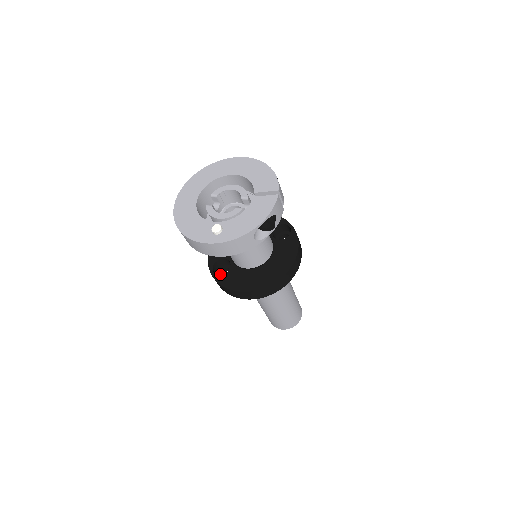
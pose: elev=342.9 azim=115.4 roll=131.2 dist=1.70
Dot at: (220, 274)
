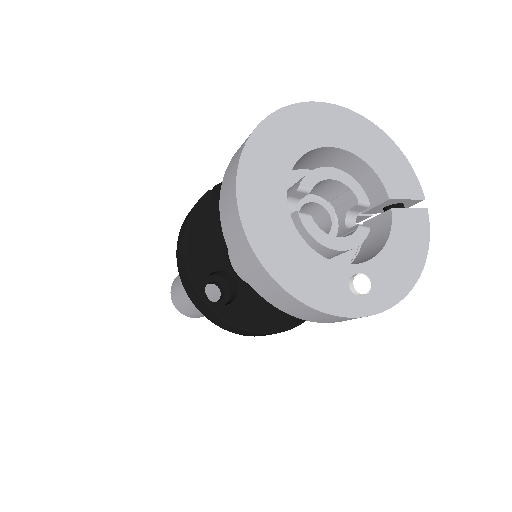
Dot at: occluded
